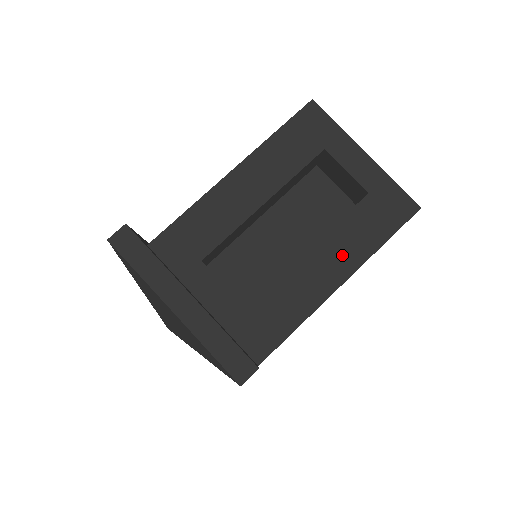
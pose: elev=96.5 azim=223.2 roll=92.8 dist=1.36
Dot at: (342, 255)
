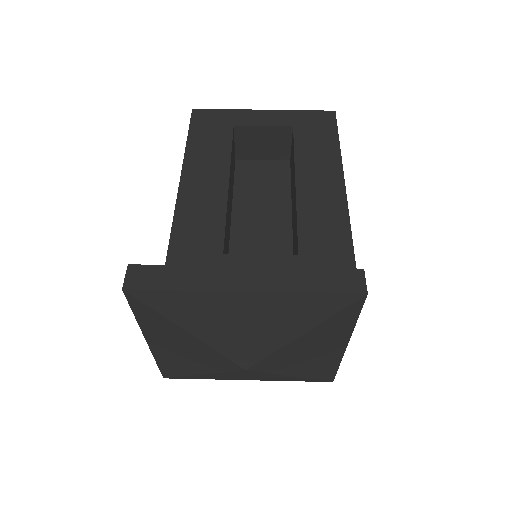
Dot at: (322, 169)
